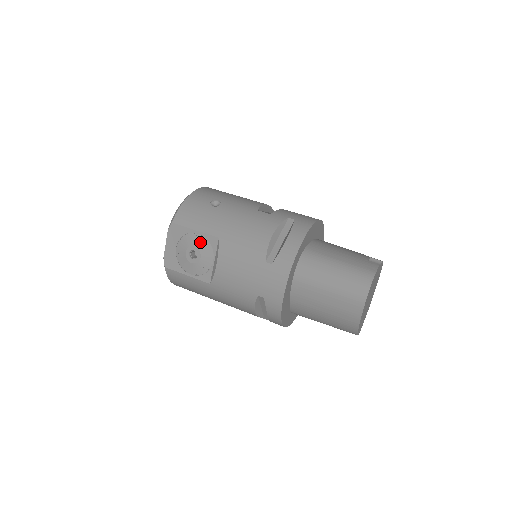
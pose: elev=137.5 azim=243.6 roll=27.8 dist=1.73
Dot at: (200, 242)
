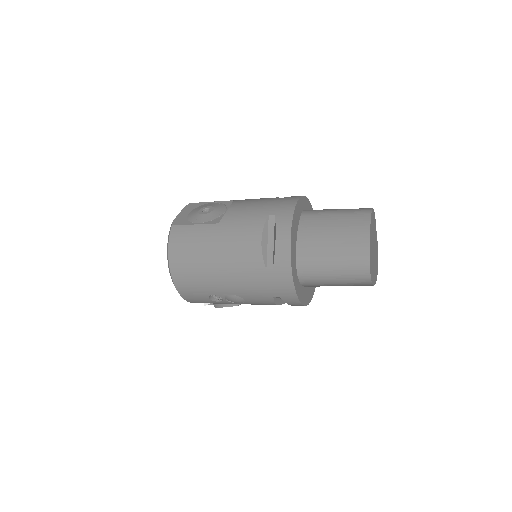
Dot at: (215, 204)
